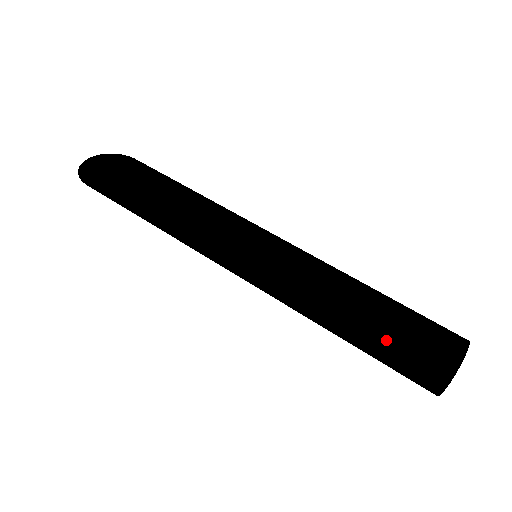
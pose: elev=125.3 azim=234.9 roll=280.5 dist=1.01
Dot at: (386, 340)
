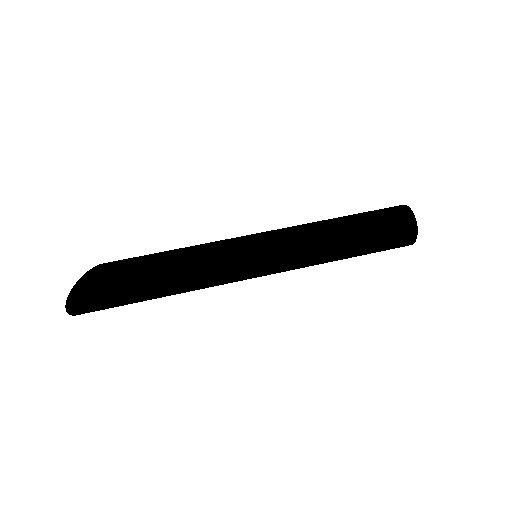
Dot at: (375, 237)
